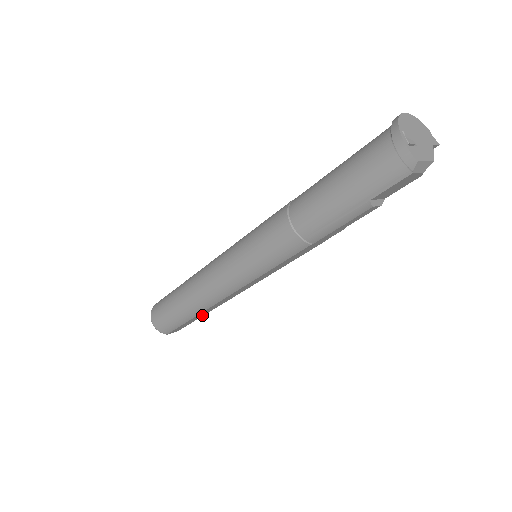
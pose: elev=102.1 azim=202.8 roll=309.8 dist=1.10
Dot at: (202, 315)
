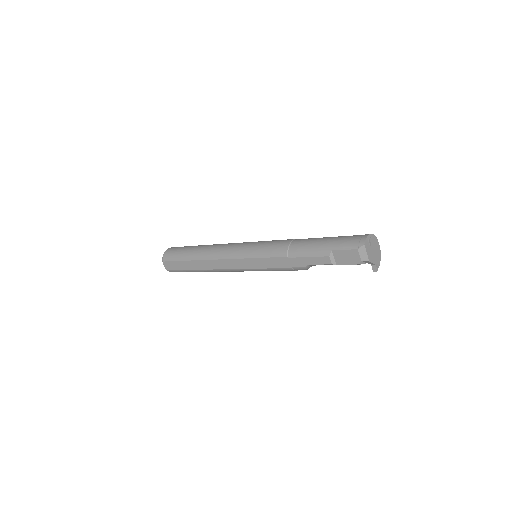
Dot at: (192, 268)
